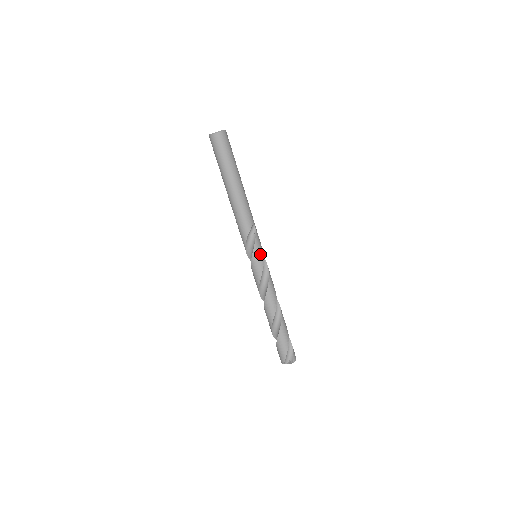
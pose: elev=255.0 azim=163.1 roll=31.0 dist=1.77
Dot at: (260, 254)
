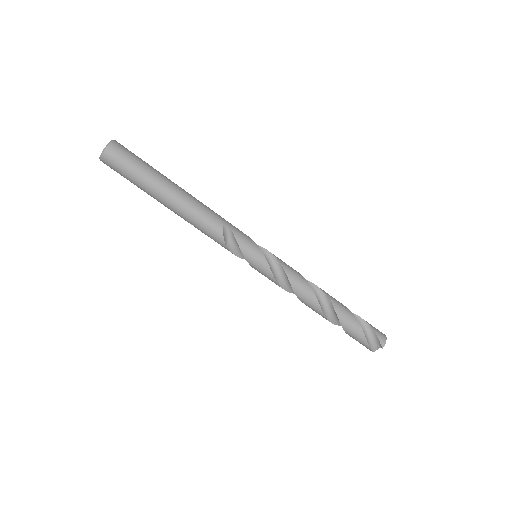
Dot at: (255, 255)
